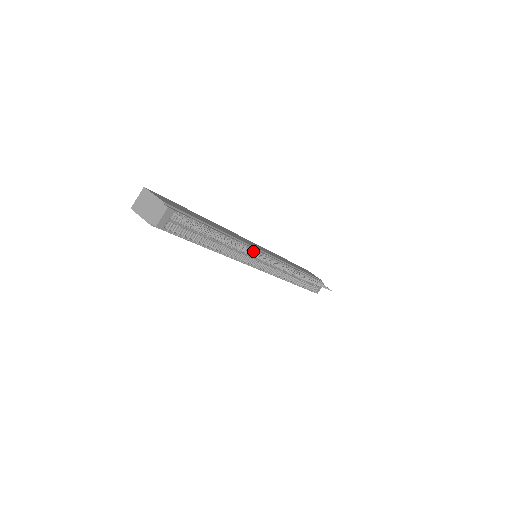
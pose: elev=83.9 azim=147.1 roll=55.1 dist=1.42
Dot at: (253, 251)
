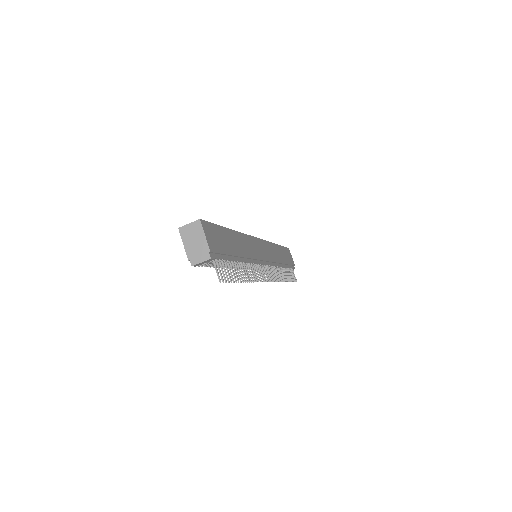
Dot at: (256, 268)
